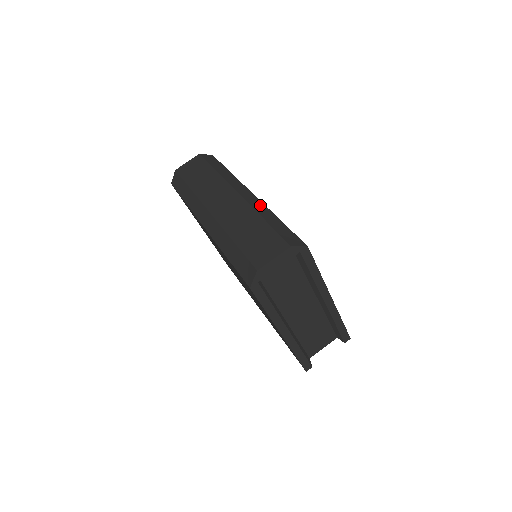
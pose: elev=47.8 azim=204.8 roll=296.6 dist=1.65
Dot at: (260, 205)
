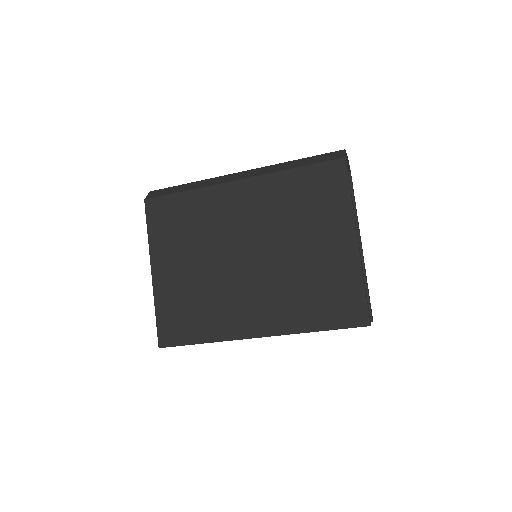
Dot at: occluded
